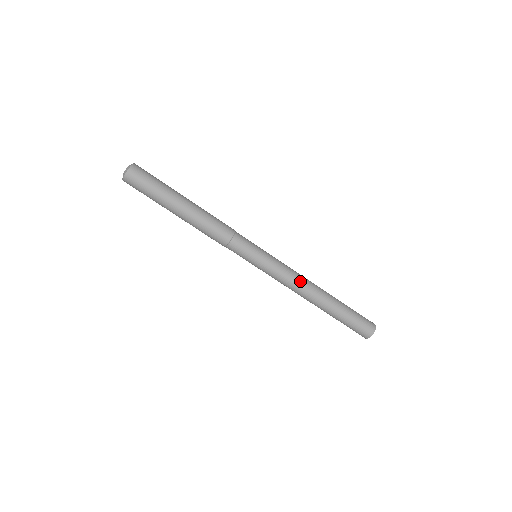
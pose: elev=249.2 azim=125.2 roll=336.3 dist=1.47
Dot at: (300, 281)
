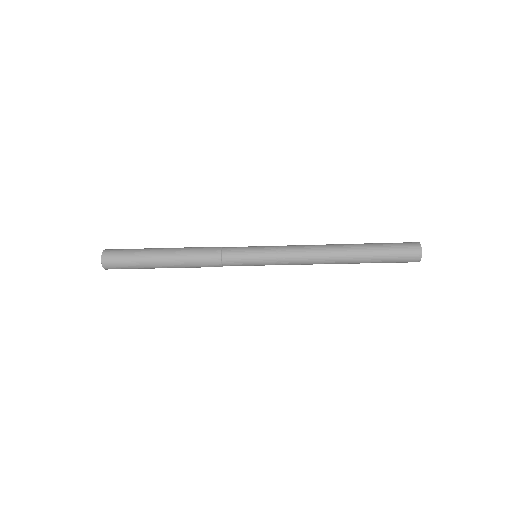
Dot at: (310, 259)
